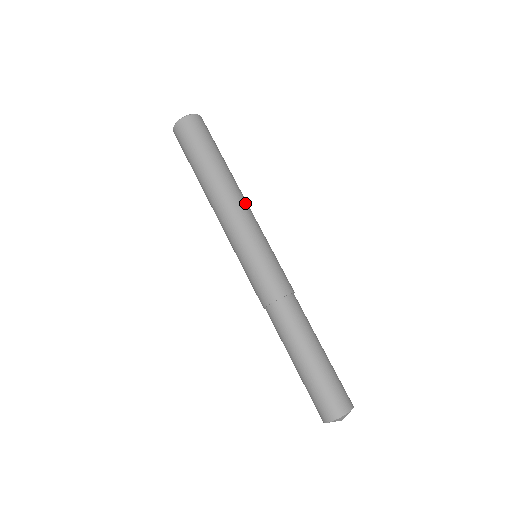
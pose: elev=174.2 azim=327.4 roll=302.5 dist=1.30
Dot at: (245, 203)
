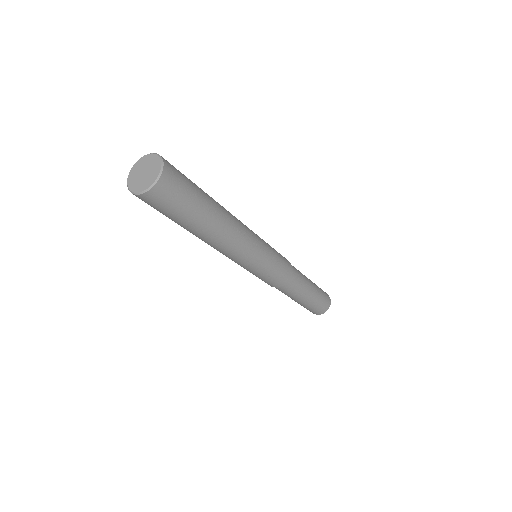
Dot at: (242, 224)
